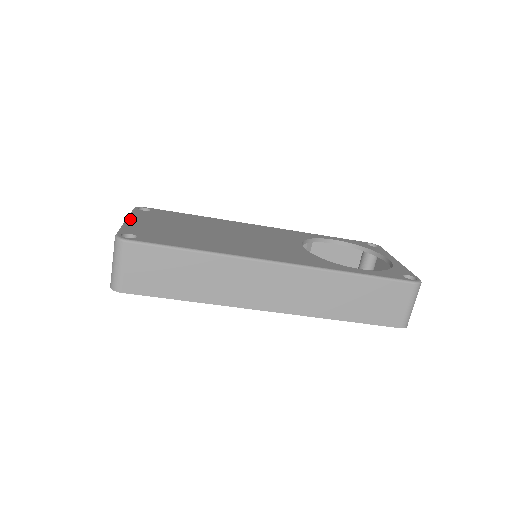
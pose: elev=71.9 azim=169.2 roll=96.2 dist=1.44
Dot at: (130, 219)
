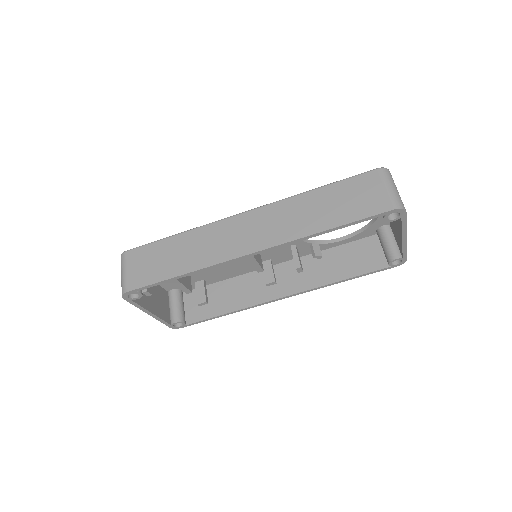
Dot at: occluded
